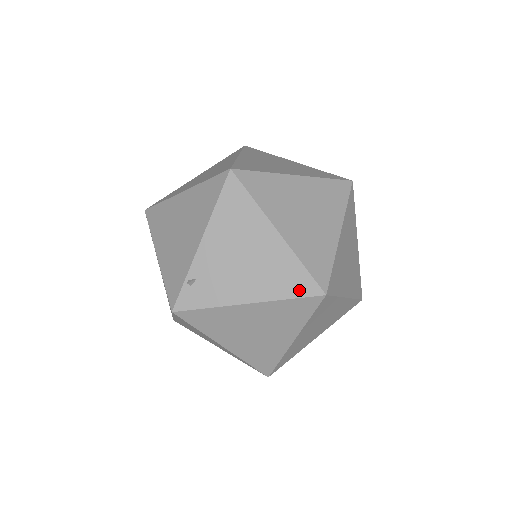
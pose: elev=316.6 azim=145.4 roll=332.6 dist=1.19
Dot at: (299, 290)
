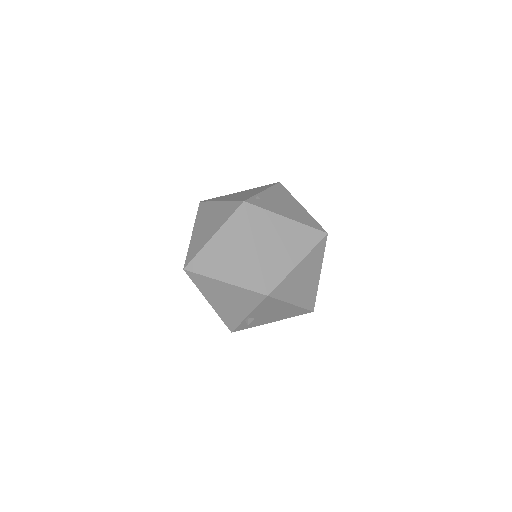
Dot at: (314, 226)
